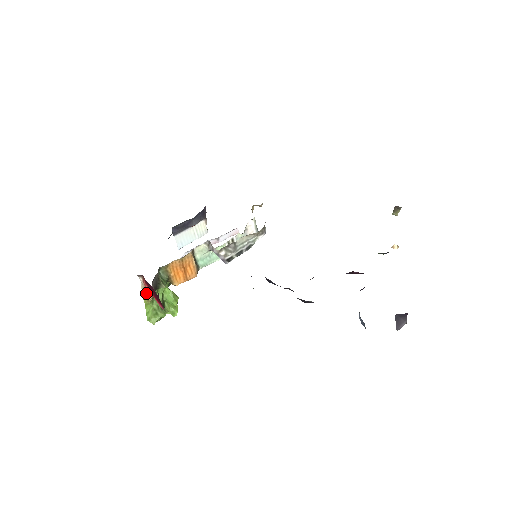
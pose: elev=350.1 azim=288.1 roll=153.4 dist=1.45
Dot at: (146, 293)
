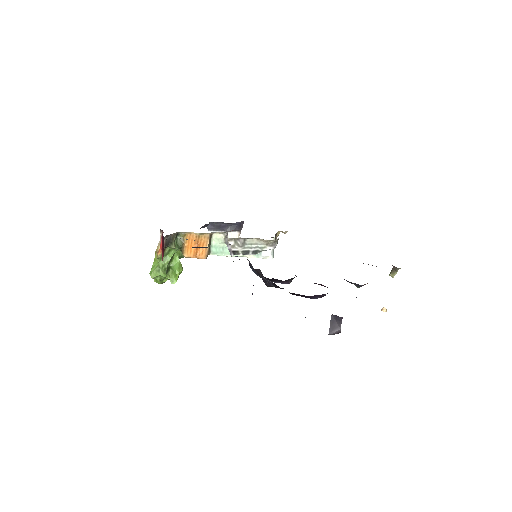
Dot at: (159, 249)
